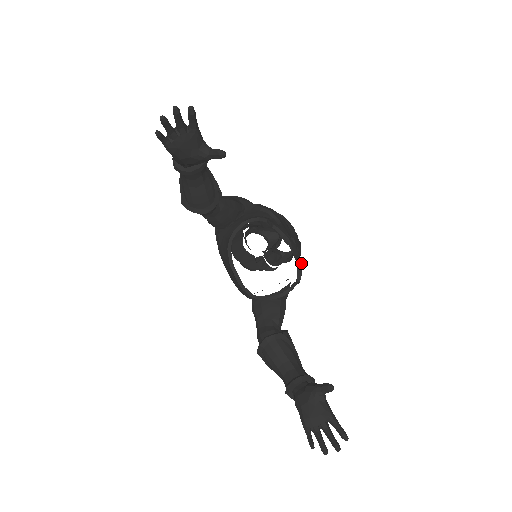
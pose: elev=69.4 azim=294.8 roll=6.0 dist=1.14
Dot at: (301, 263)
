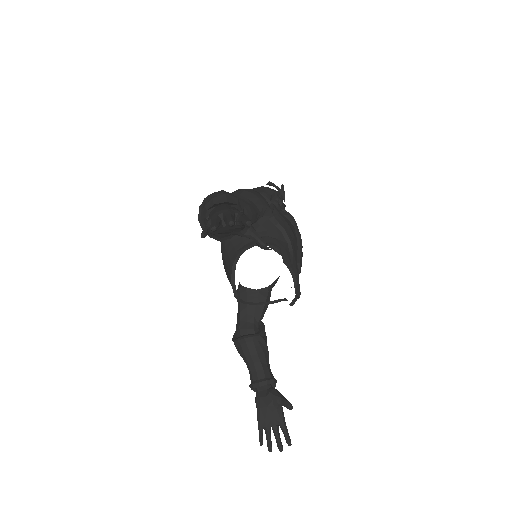
Dot at: occluded
